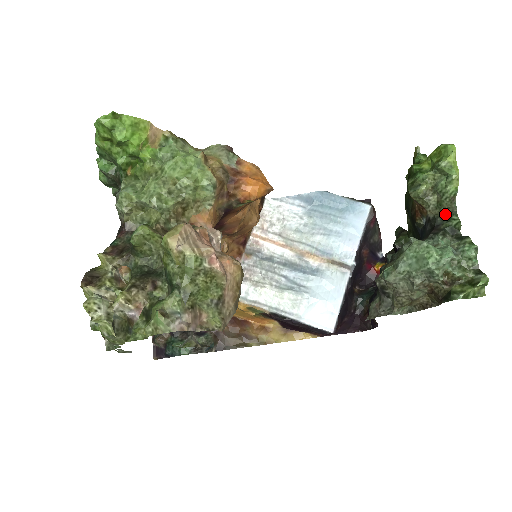
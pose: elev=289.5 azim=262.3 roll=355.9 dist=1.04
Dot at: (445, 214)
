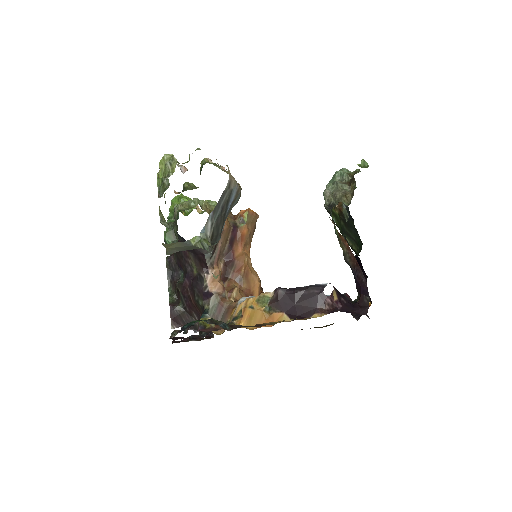
Dot at: occluded
